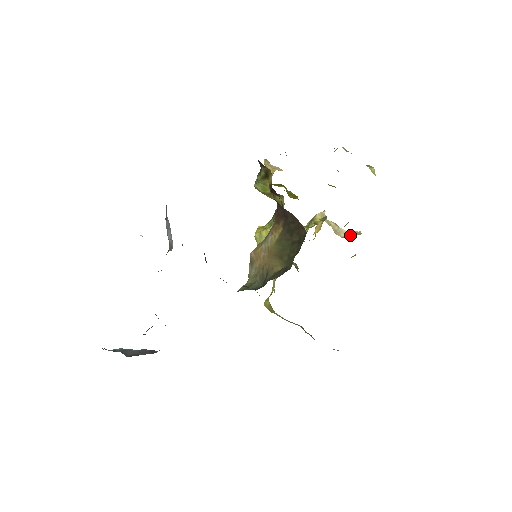
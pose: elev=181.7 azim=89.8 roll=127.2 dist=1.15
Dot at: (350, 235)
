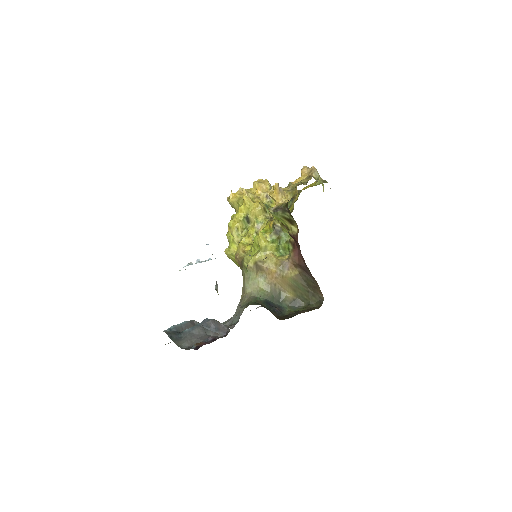
Dot at: occluded
